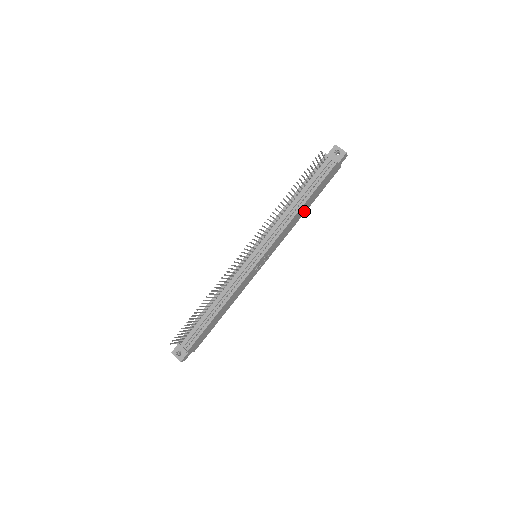
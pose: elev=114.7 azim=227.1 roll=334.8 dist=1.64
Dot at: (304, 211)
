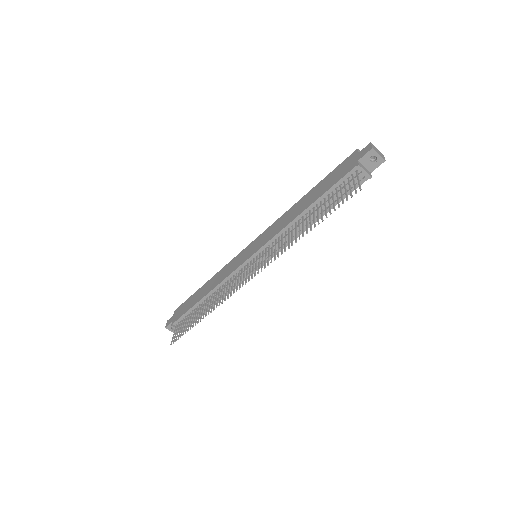
Dot at: occluded
